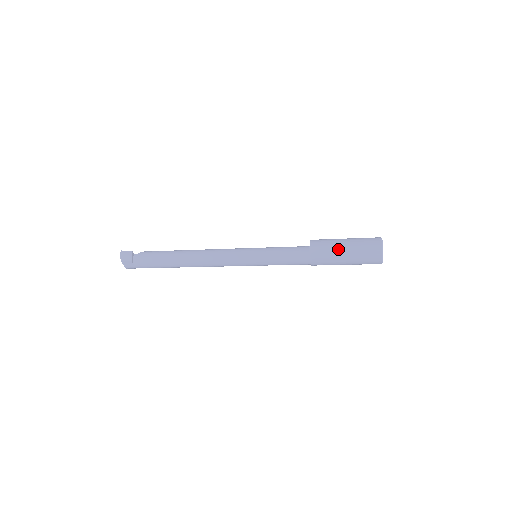
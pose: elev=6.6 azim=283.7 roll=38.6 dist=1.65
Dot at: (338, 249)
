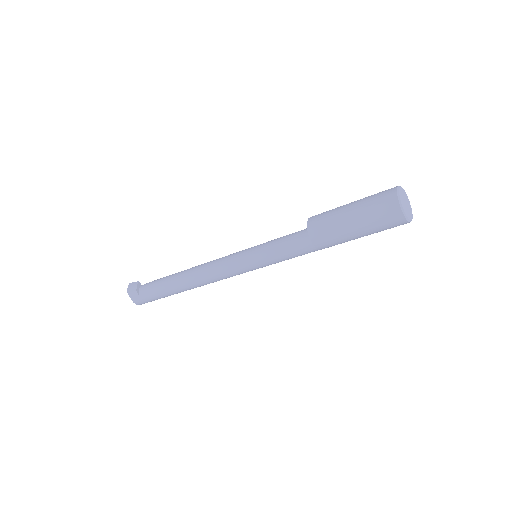
Dot at: (341, 212)
